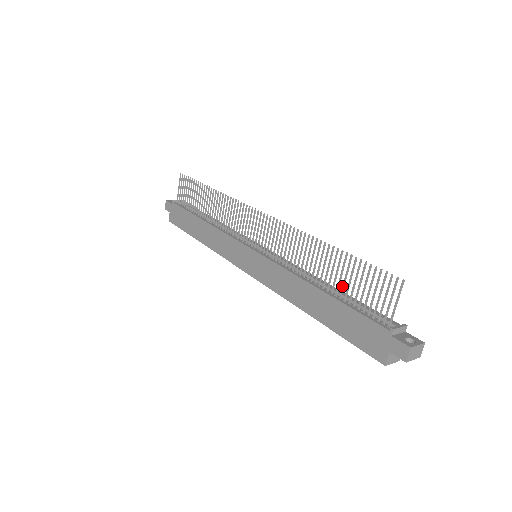
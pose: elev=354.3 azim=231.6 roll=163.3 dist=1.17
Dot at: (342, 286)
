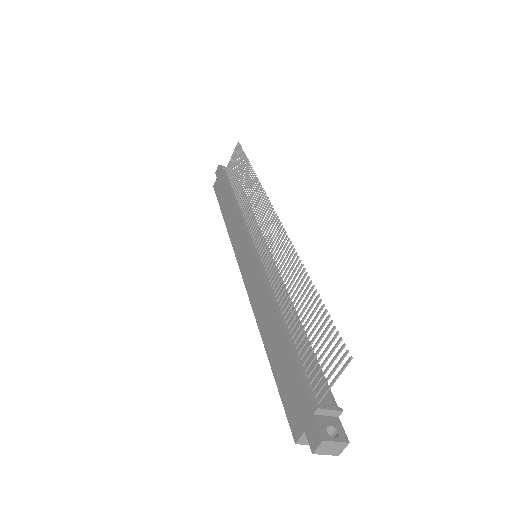
Dot at: (300, 330)
